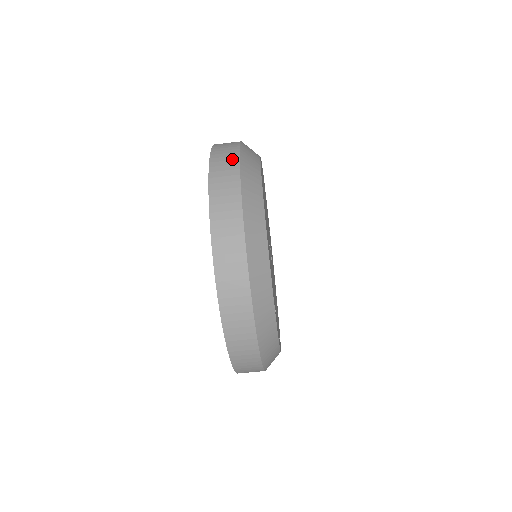
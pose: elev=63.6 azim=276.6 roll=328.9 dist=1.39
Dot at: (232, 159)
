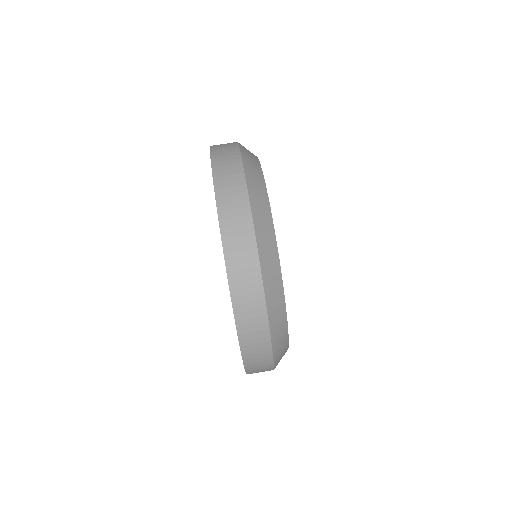
Dot at: (238, 185)
